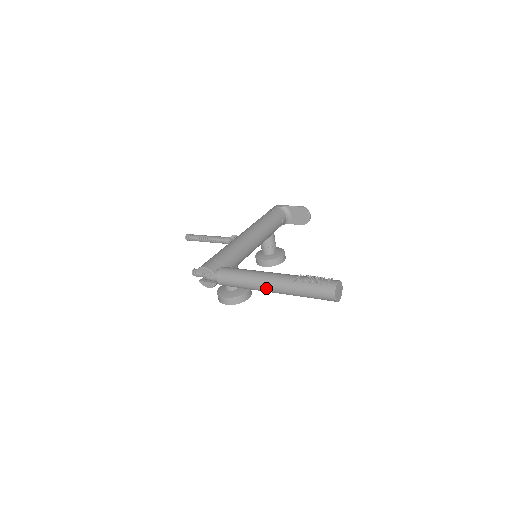
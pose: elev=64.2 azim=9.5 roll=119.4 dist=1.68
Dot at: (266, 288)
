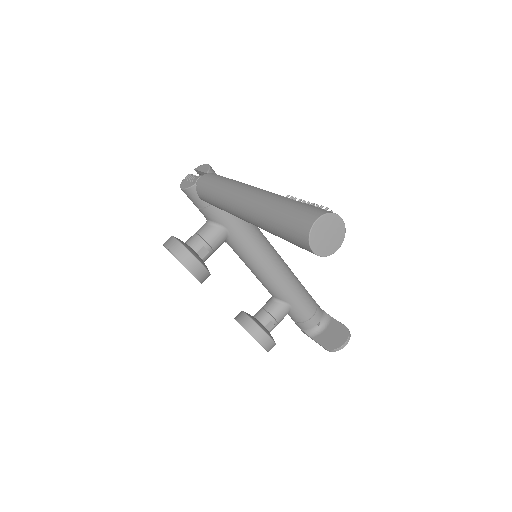
Dot at: (240, 192)
